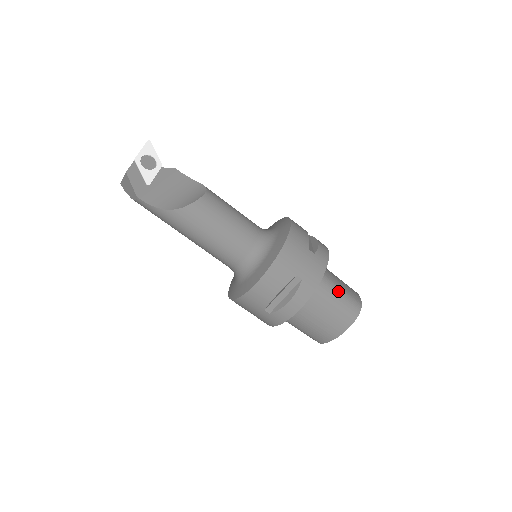
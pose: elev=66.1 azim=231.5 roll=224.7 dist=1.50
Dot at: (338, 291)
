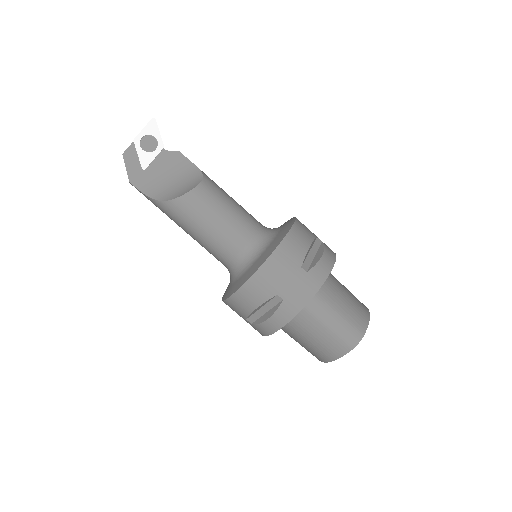
Dot at: (334, 316)
